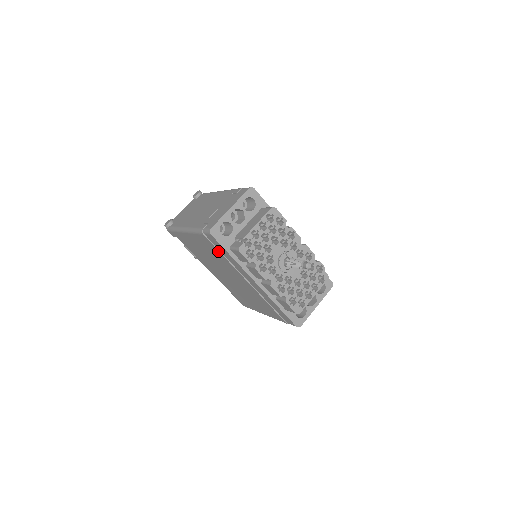
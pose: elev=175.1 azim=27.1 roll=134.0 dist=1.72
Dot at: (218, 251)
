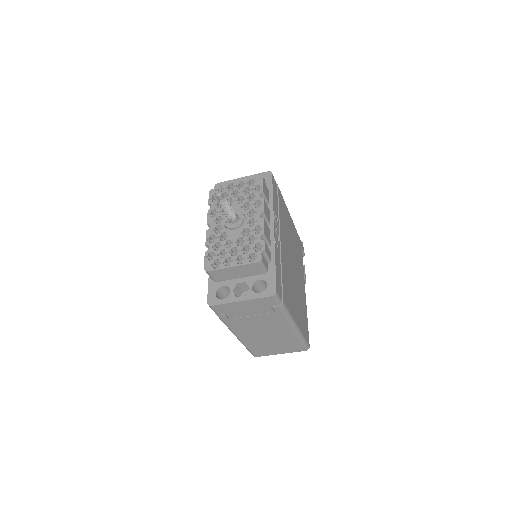
Dot at: occluded
